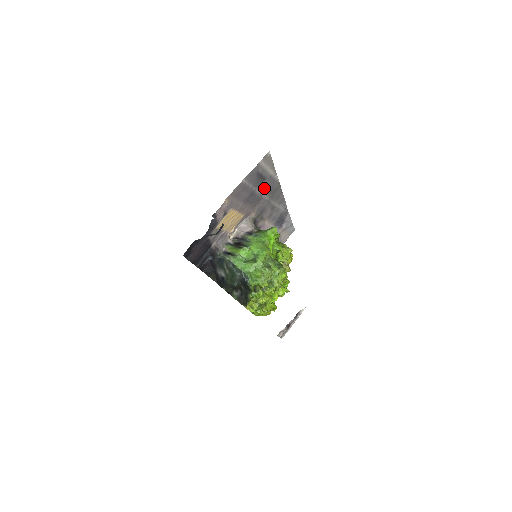
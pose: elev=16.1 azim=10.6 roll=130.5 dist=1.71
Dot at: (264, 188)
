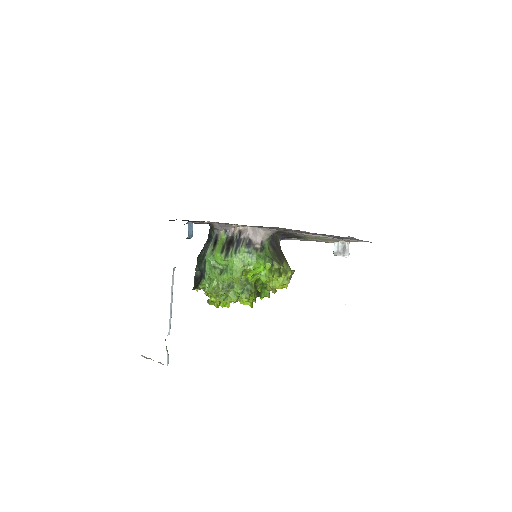
Dot at: occluded
